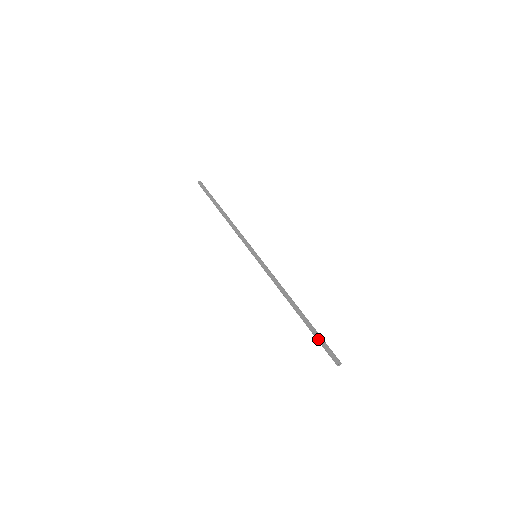
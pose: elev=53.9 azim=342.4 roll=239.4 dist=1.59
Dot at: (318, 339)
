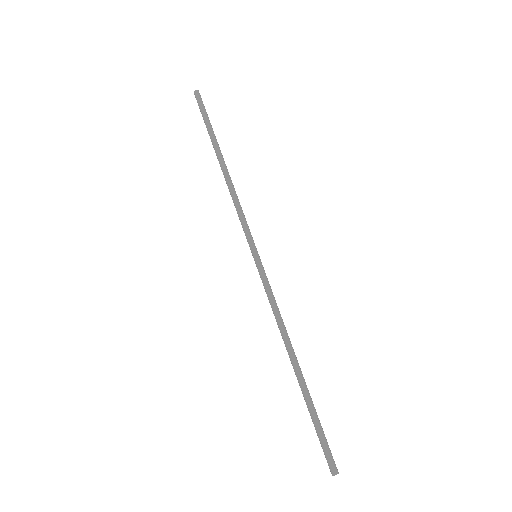
Dot at: (314, 426)
